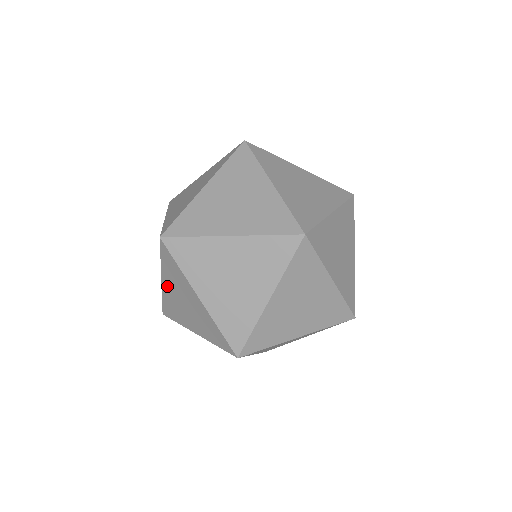
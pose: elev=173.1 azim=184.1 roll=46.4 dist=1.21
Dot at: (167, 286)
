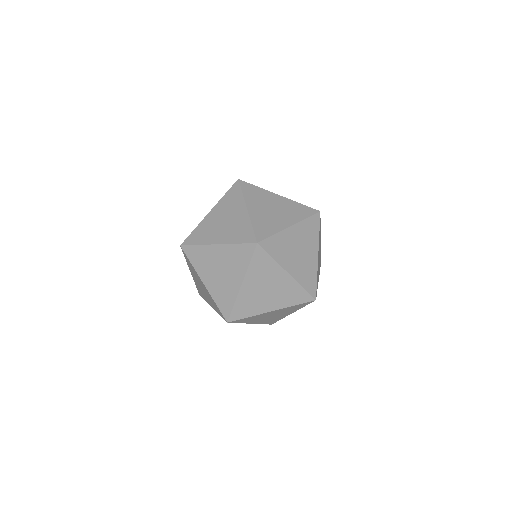
Dot at: (193, 276)
